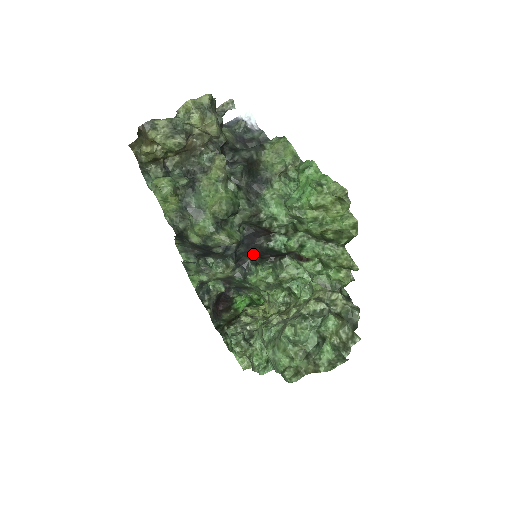
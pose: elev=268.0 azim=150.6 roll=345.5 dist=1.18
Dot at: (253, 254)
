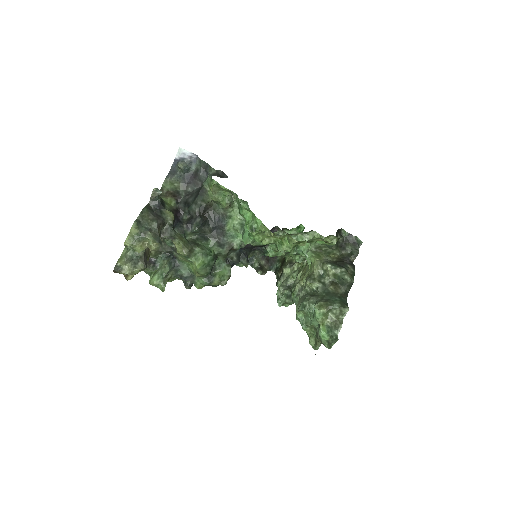
Dot at: occluded
